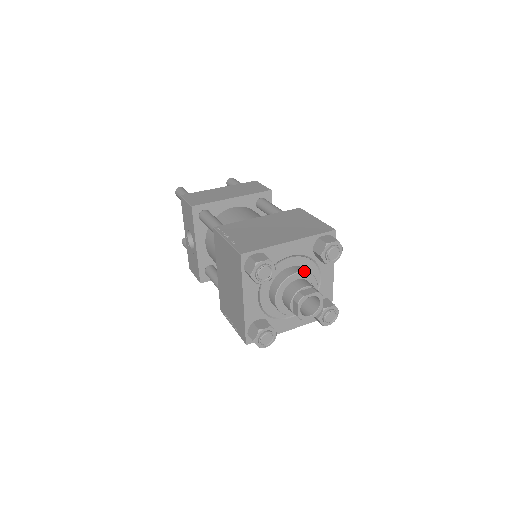
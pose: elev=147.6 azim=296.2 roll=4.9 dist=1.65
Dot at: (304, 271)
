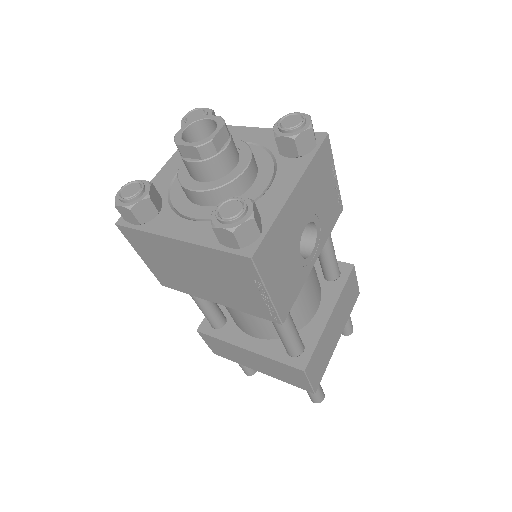
Dot at: (243, 141)
